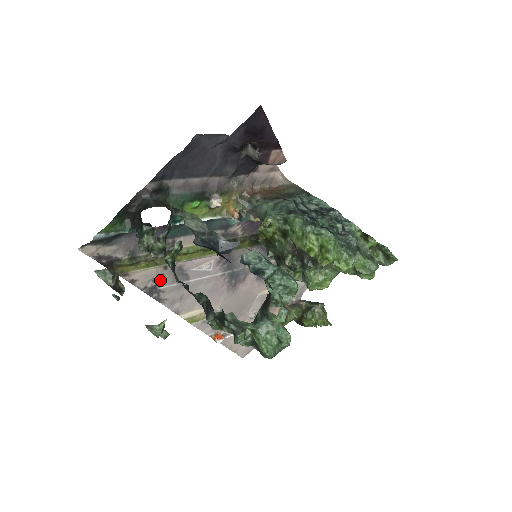
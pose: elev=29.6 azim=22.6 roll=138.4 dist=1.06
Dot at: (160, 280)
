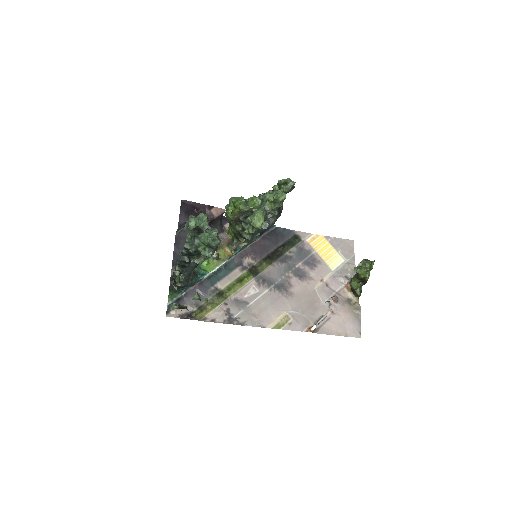
Dot at: (230, 313)
